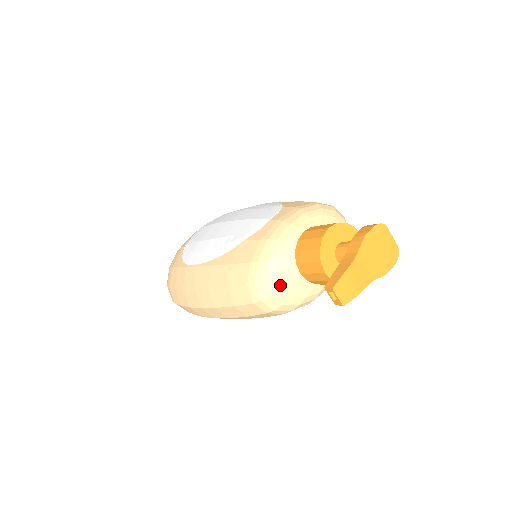
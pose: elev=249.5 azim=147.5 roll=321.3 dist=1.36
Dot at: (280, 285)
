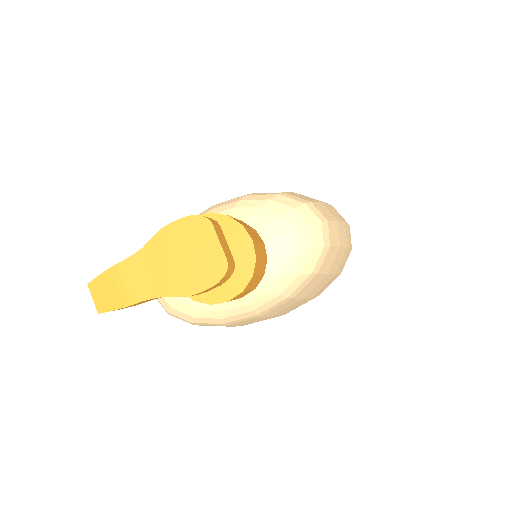
Dot at: occluded
